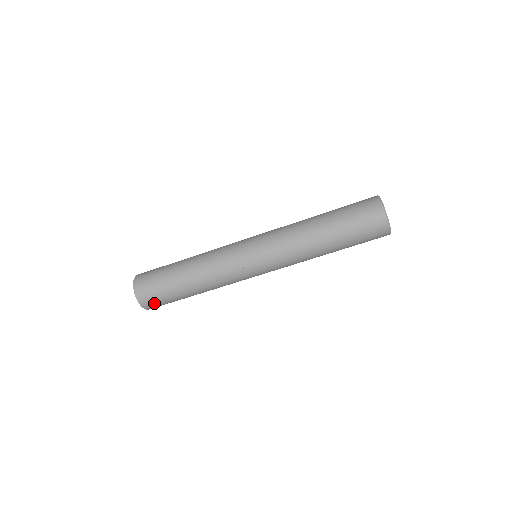
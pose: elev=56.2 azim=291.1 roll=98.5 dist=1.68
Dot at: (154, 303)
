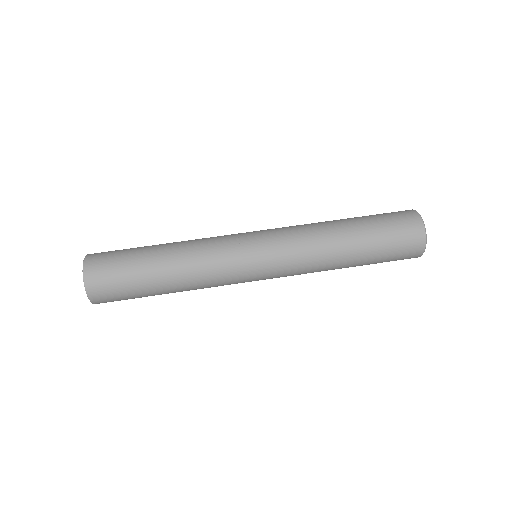
Dot at: (102, 264)
